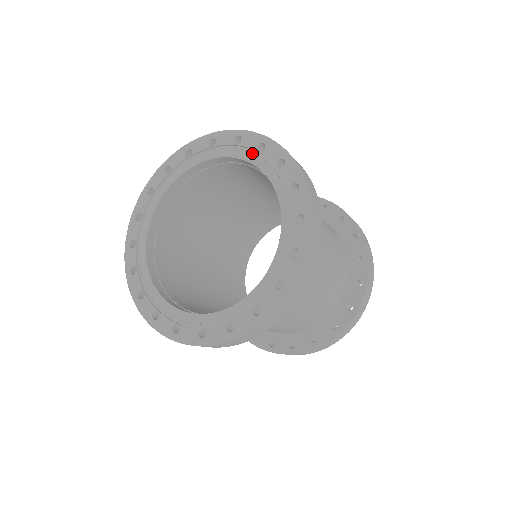
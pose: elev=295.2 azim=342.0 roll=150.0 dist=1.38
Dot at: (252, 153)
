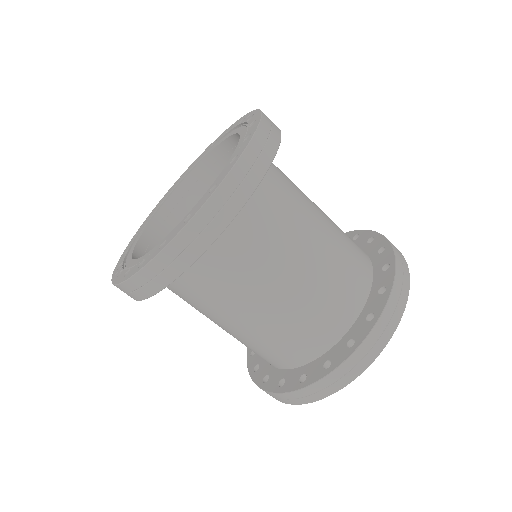
Dot at: (223, 138)
